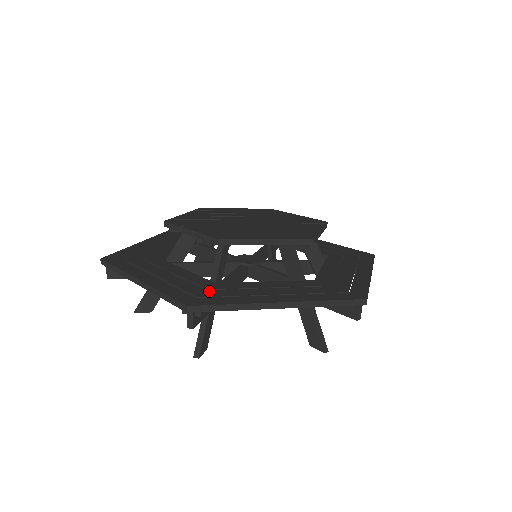
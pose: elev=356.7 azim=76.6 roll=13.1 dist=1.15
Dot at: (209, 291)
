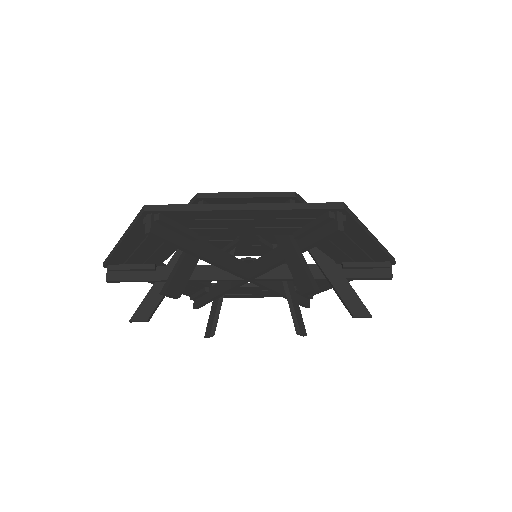
Dot at: occluded
